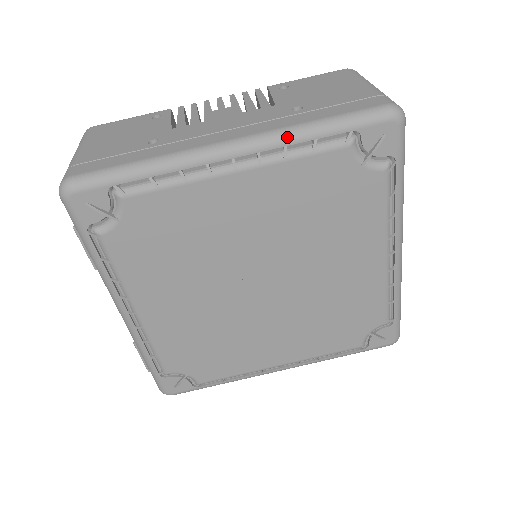
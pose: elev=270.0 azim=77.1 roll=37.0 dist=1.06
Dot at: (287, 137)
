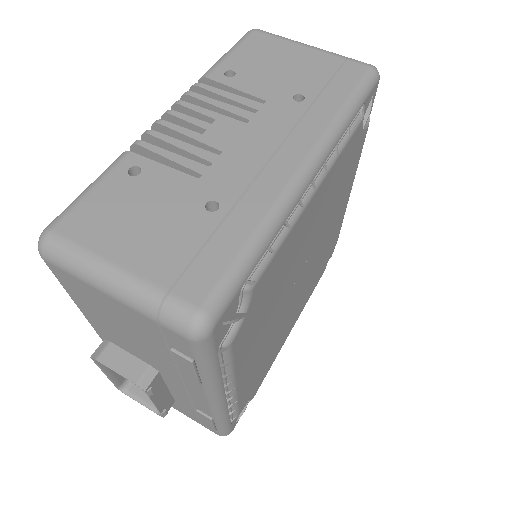
Dot at: (337, 135)
